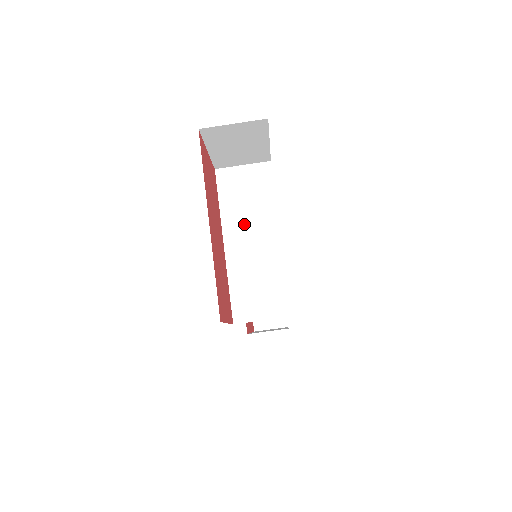
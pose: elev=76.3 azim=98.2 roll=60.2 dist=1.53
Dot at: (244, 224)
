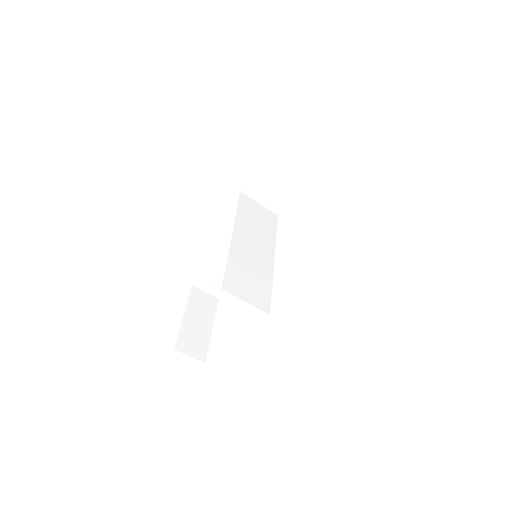
Dot at: (251, 234)
